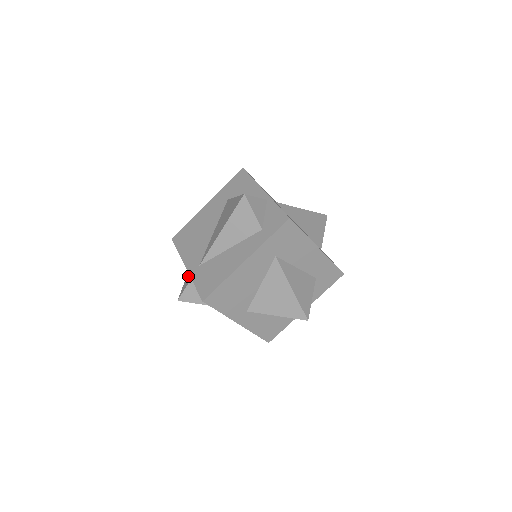
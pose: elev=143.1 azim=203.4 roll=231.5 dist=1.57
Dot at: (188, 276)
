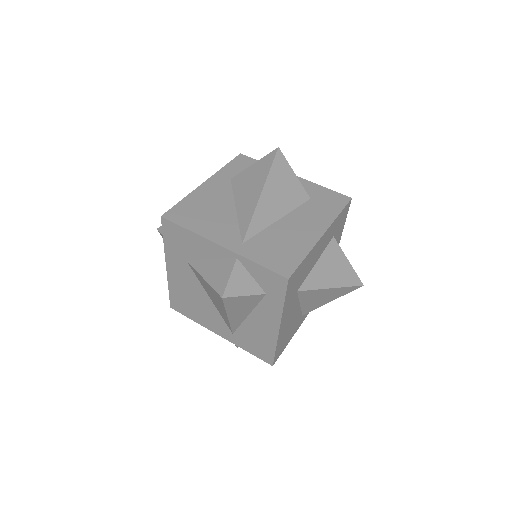
Dot at: occluded
